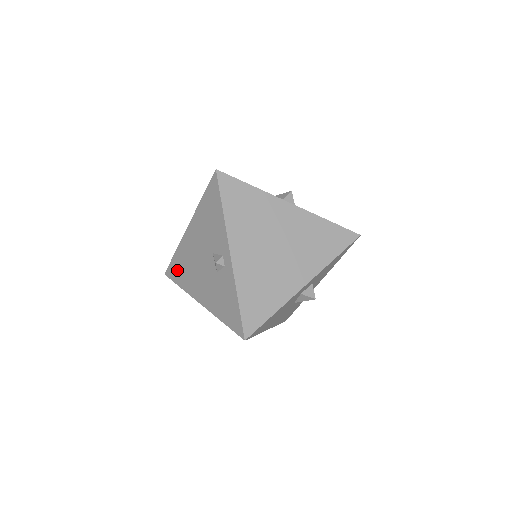
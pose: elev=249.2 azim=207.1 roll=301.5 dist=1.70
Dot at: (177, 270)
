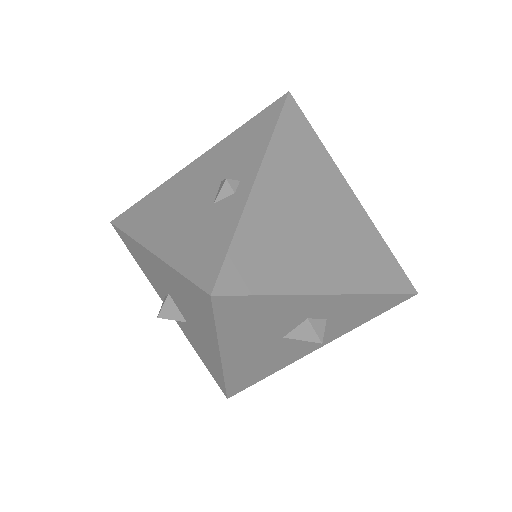
Dot at: (138, 213)
